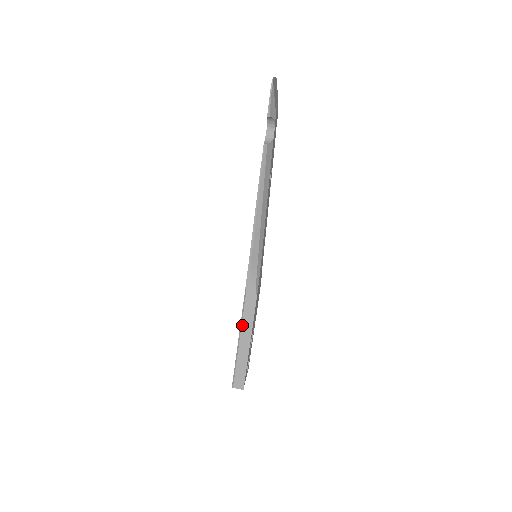
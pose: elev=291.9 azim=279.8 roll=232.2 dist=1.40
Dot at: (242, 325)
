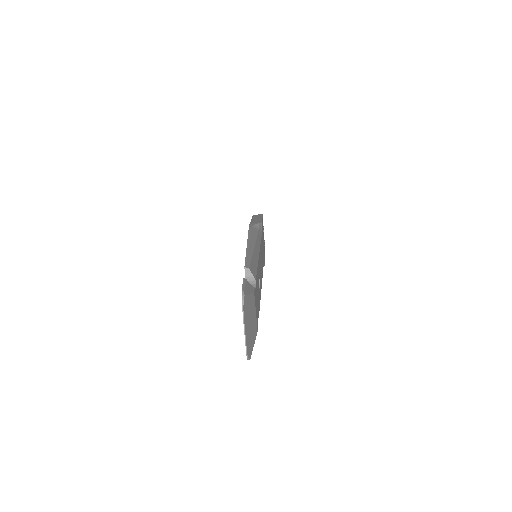
Dot at: occluded
